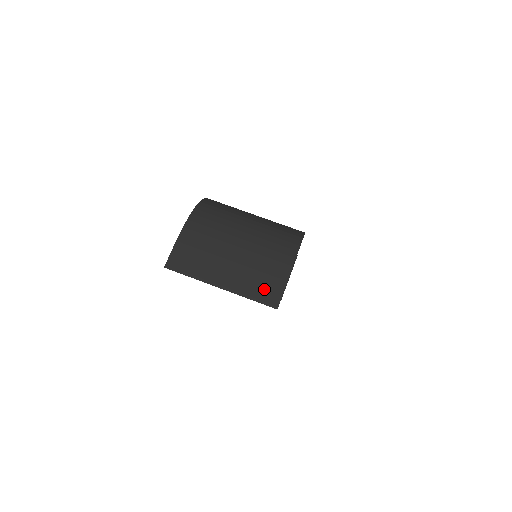
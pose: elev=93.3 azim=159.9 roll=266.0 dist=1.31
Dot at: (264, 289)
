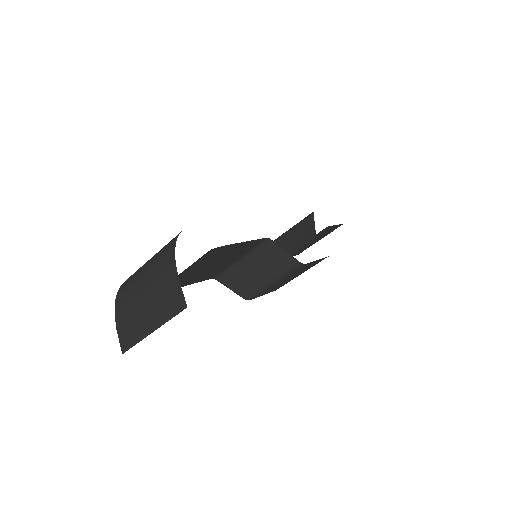
Dot at: (172, 302)
